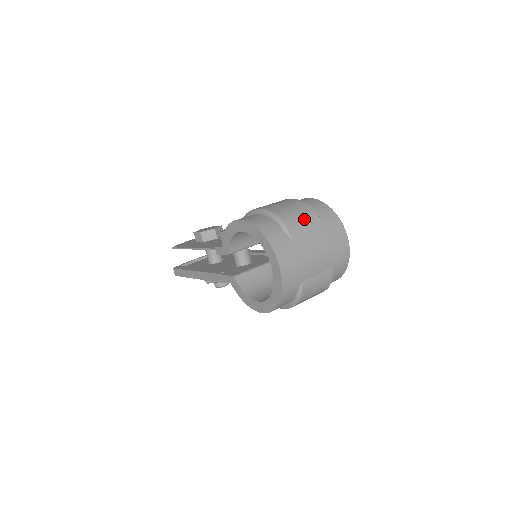
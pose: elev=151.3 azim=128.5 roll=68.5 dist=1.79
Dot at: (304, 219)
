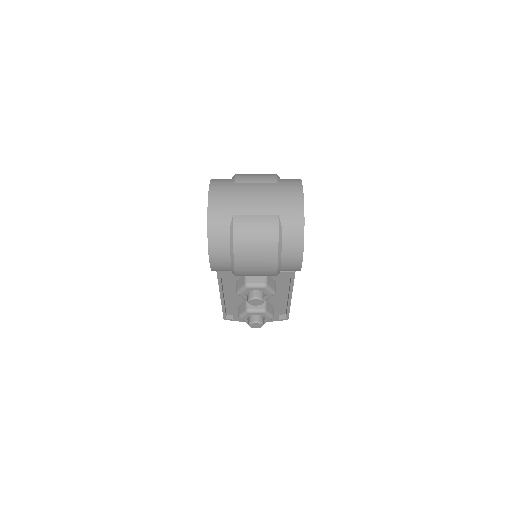
Dot at: (258, 175)
